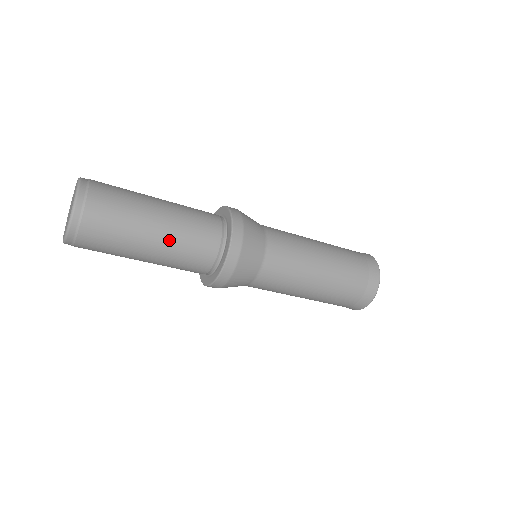
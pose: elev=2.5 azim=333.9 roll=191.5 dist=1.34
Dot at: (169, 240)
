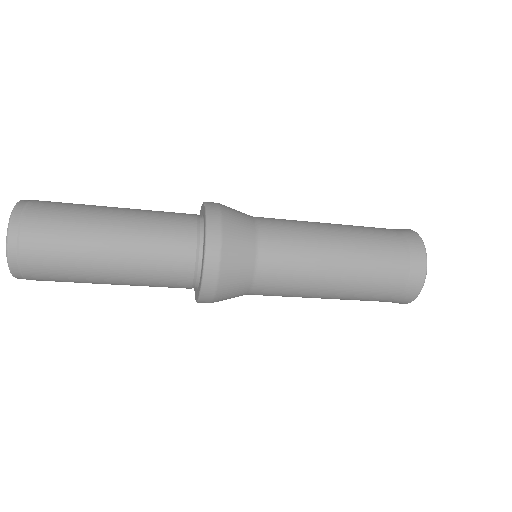
Dot at: (129, 274)
